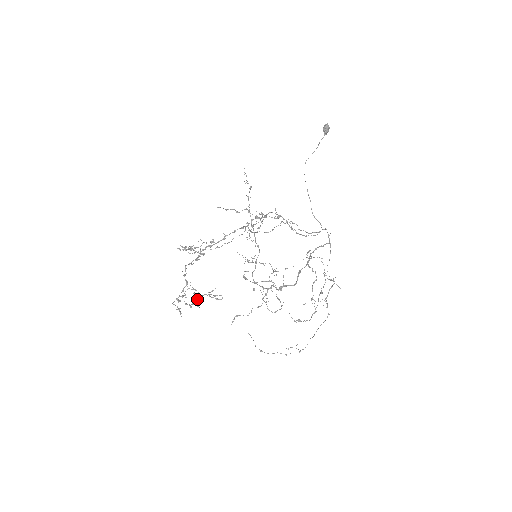
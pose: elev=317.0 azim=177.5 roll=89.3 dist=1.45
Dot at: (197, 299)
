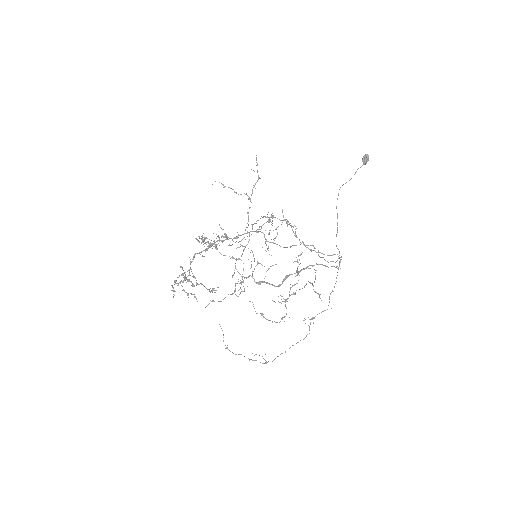
Dot at: (186, 278)
